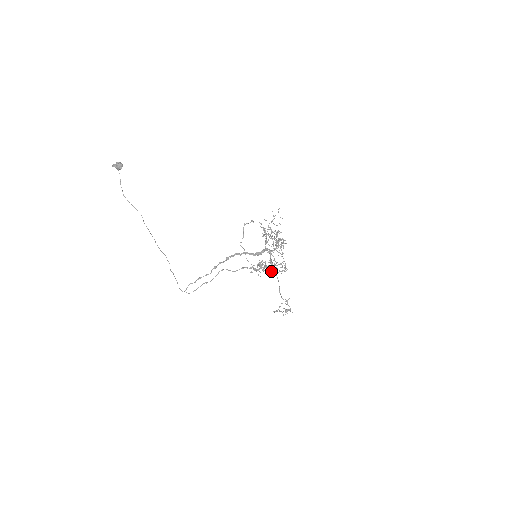
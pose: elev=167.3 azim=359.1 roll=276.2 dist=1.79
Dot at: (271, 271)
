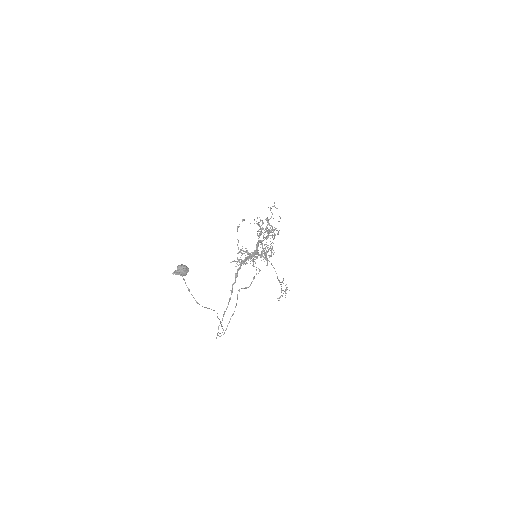
Dot at: occluded
